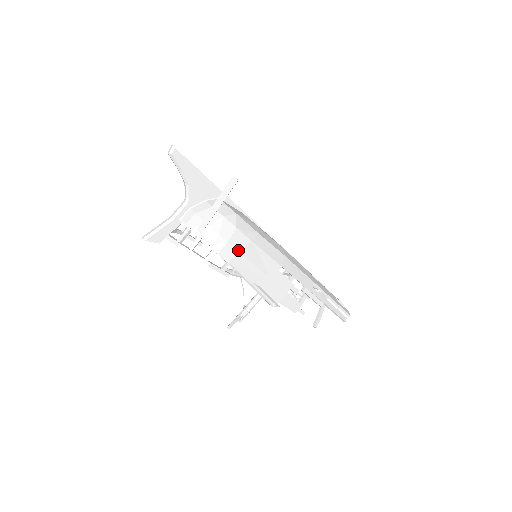
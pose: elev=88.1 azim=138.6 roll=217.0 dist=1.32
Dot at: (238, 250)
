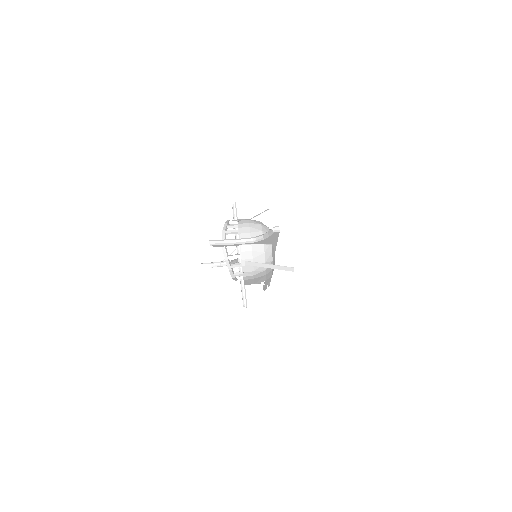
Dot at: (255, 278)
